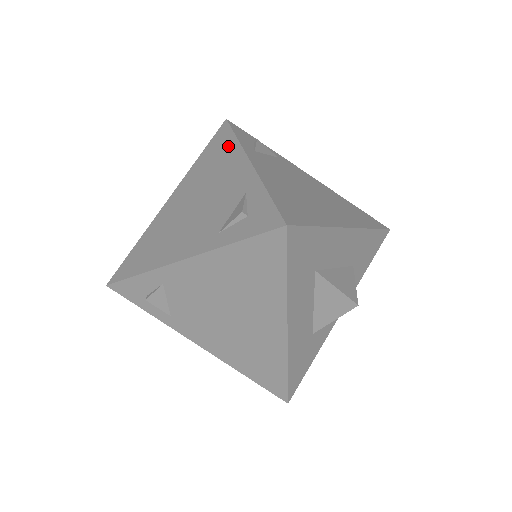
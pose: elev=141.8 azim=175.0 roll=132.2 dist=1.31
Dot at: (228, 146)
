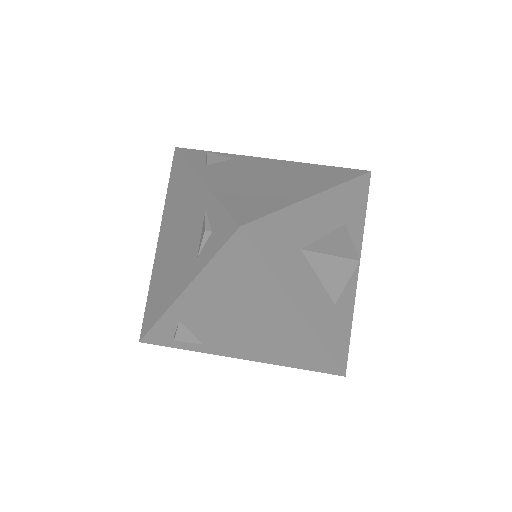
Dot at: (183, 172)
